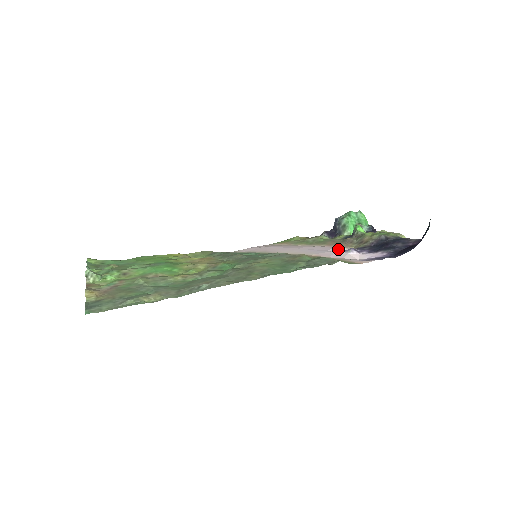
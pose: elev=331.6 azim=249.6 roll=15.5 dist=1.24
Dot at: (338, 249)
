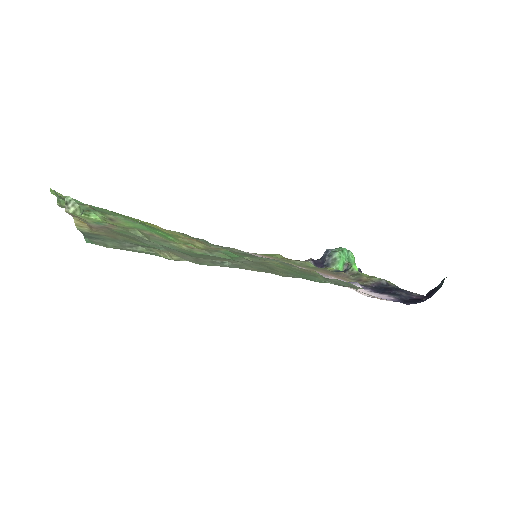
Dot at: occluded
